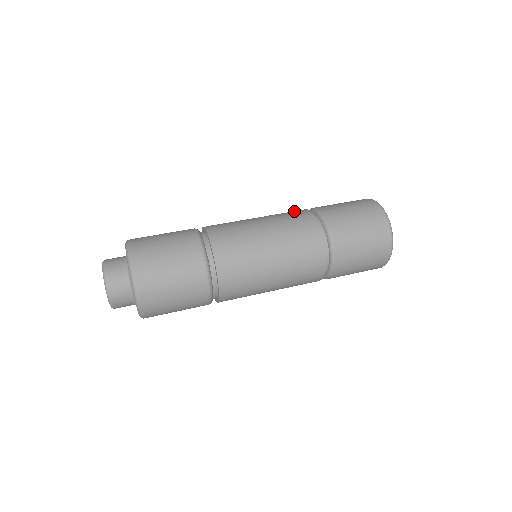
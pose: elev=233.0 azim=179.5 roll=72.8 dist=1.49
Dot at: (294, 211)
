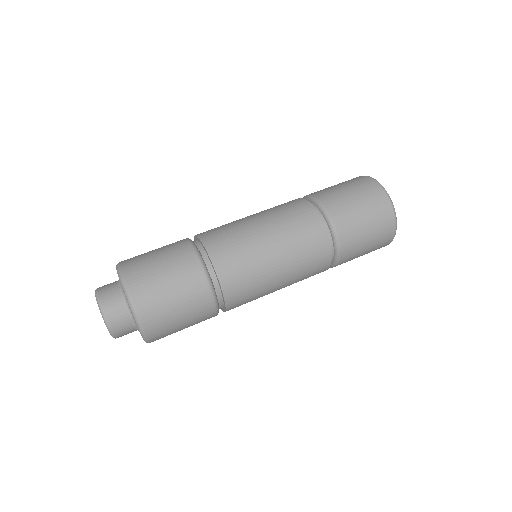
Dot at: occluded
